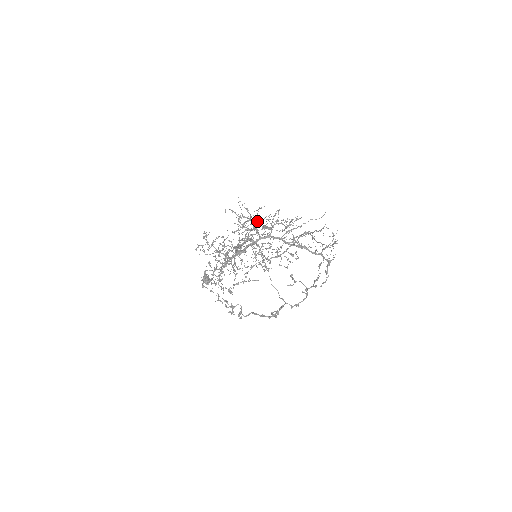
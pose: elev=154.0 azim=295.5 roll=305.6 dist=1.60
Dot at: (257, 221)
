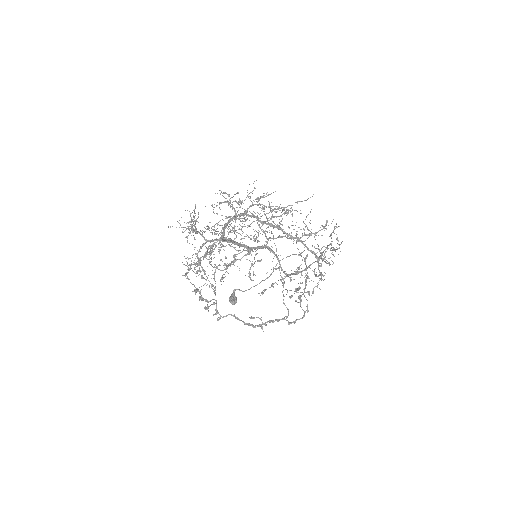
Dot at: occluded
